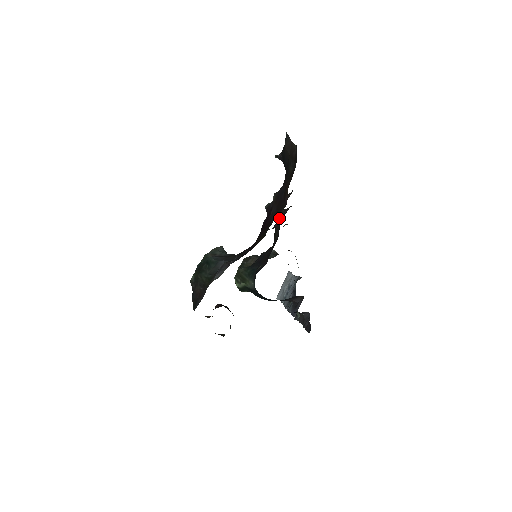
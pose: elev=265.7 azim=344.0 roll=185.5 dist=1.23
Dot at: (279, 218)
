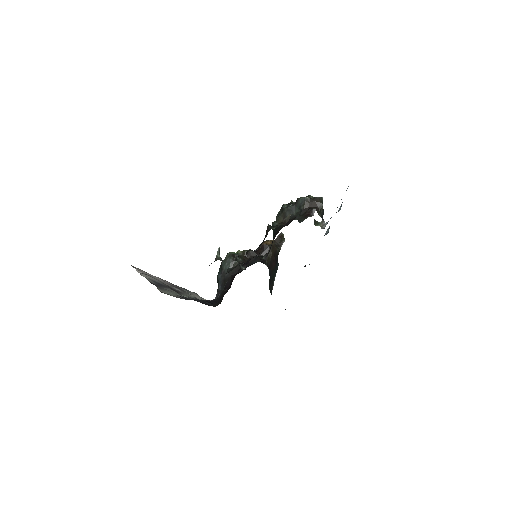
Dot at: occluded
